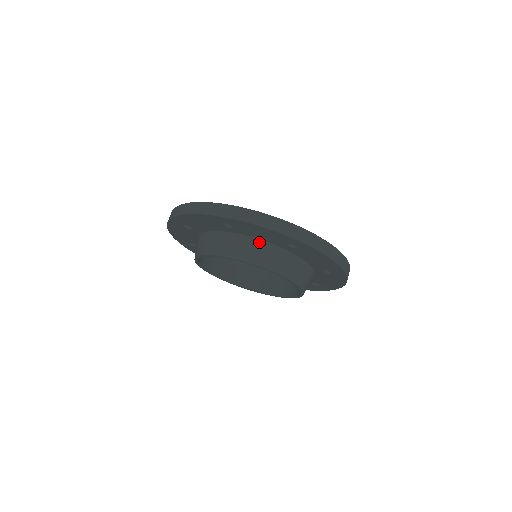
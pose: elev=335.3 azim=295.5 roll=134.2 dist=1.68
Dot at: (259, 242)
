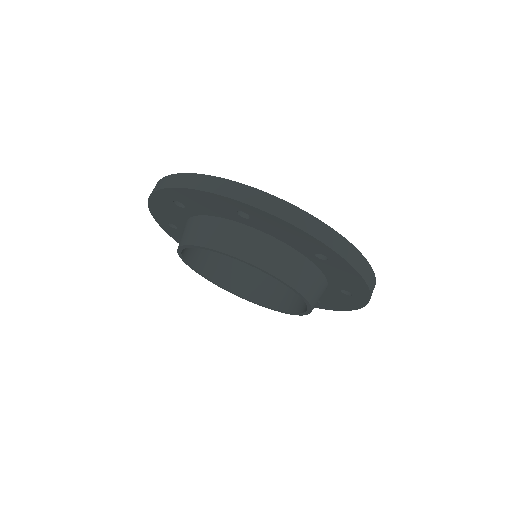
Dot at: (277, 243)
